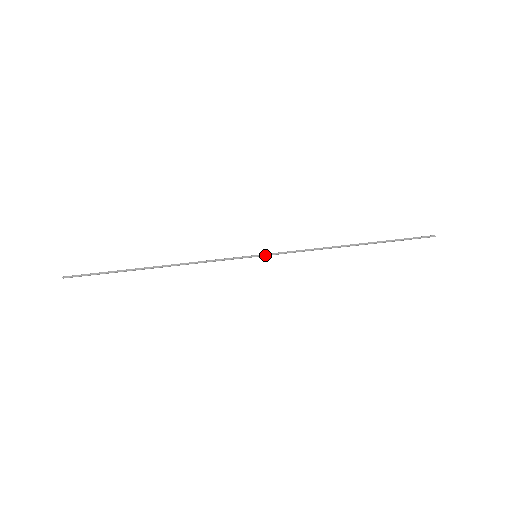
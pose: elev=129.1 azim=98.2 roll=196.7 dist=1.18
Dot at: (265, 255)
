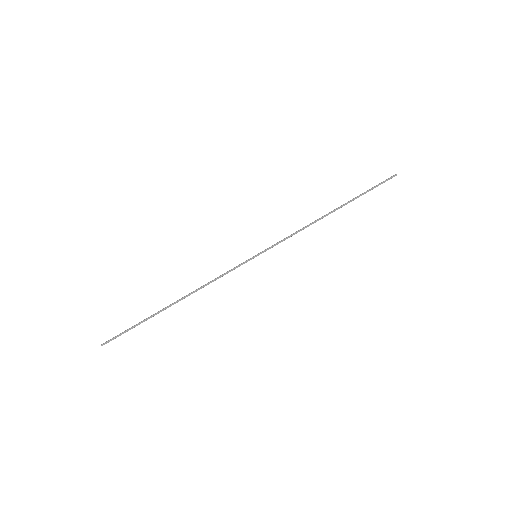
Dot at: (263, 252)
